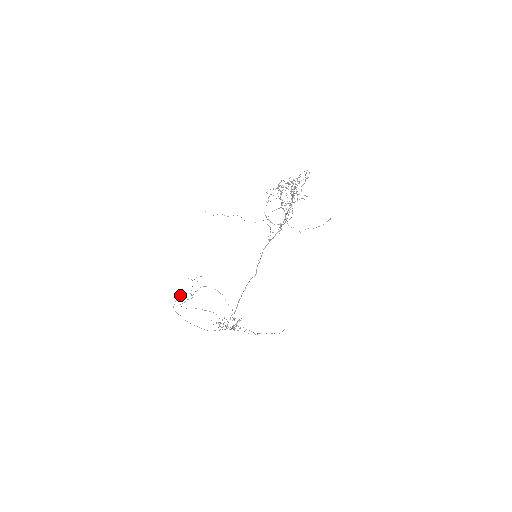
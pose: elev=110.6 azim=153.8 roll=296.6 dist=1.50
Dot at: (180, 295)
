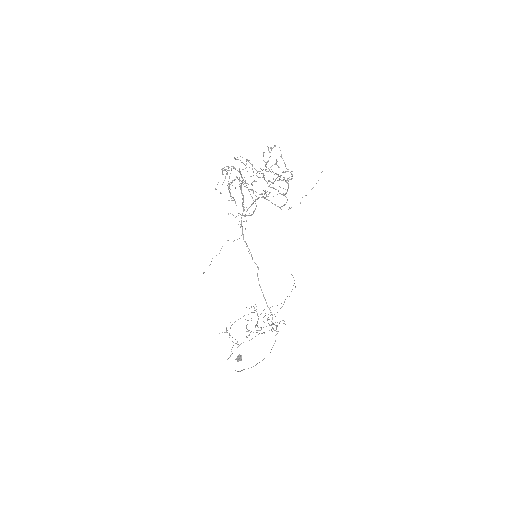
Dot at: (239, 359)
